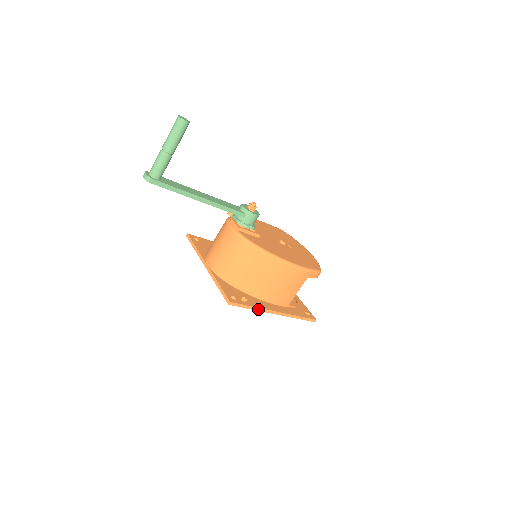
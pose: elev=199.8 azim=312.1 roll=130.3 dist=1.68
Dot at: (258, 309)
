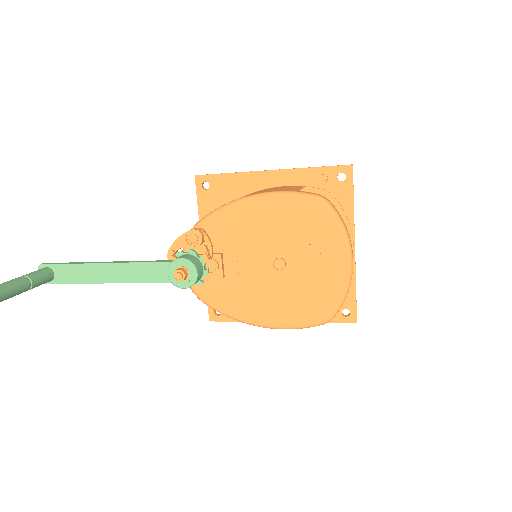
Dot at: occluded
